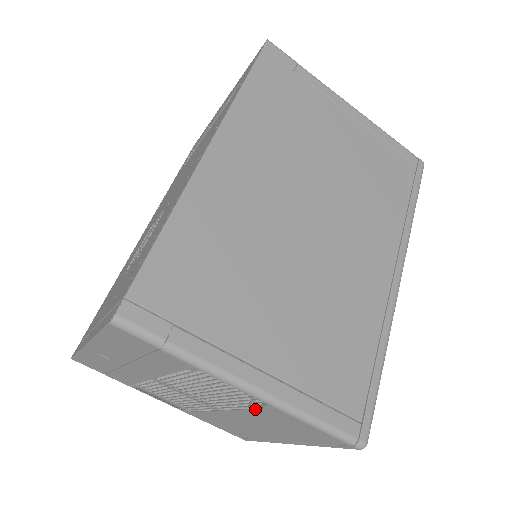
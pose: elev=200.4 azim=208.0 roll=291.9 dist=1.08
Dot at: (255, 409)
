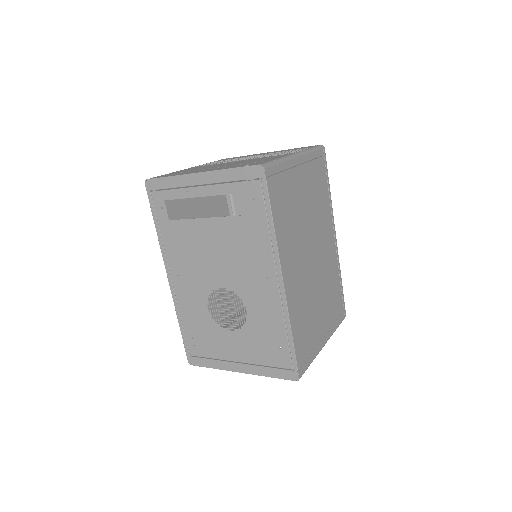
Dot at: occluded
